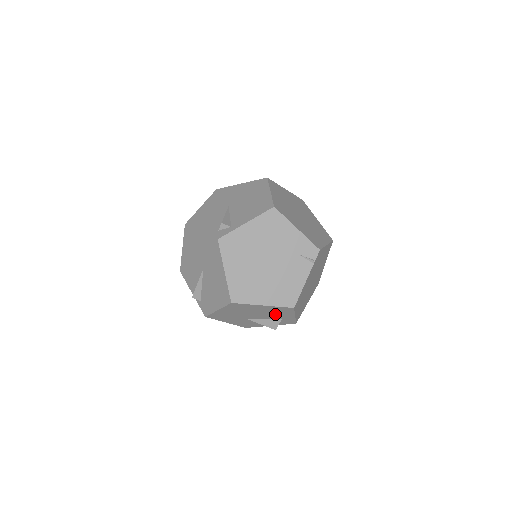
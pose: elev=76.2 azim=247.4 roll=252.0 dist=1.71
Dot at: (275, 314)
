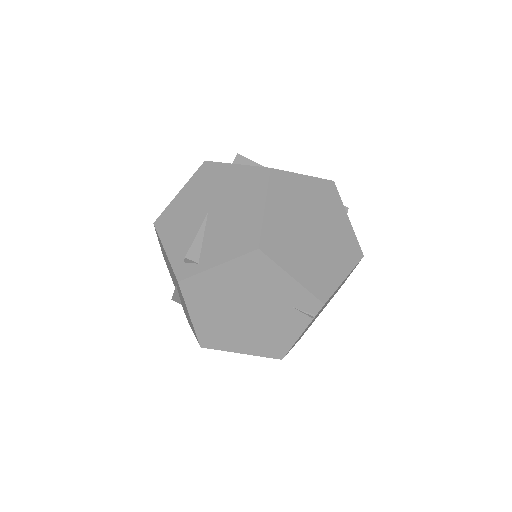
Dot at: occluded
